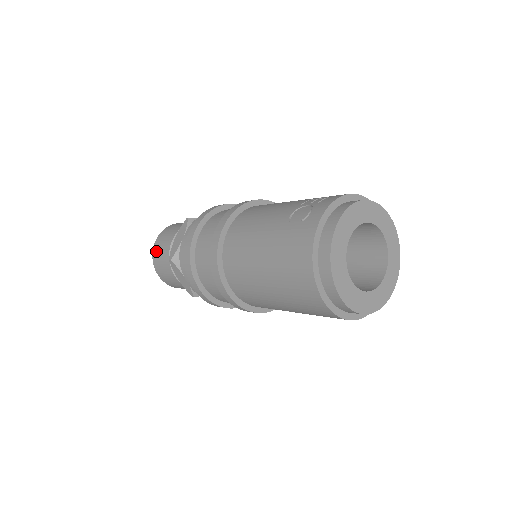
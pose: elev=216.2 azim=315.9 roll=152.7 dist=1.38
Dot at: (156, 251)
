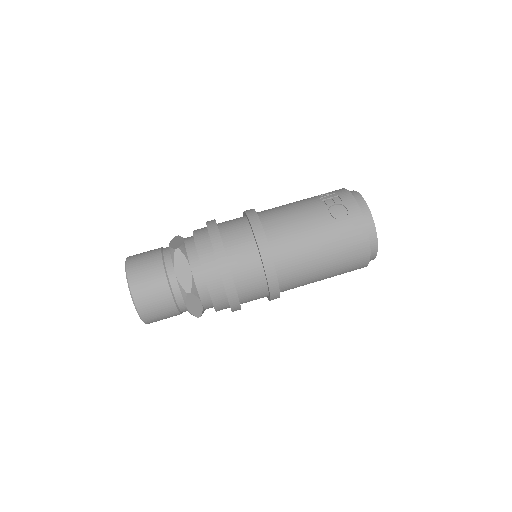
Dot at: (141, 295)
